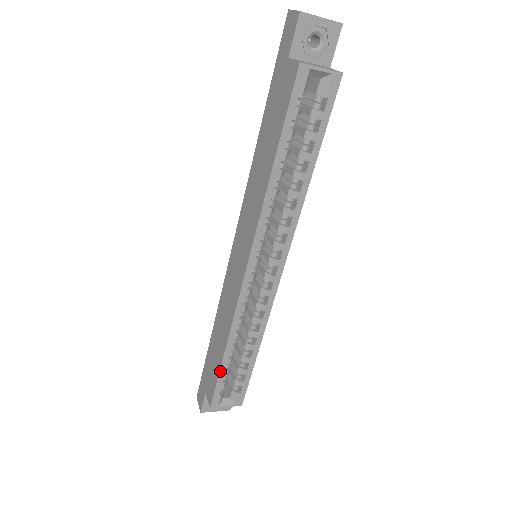
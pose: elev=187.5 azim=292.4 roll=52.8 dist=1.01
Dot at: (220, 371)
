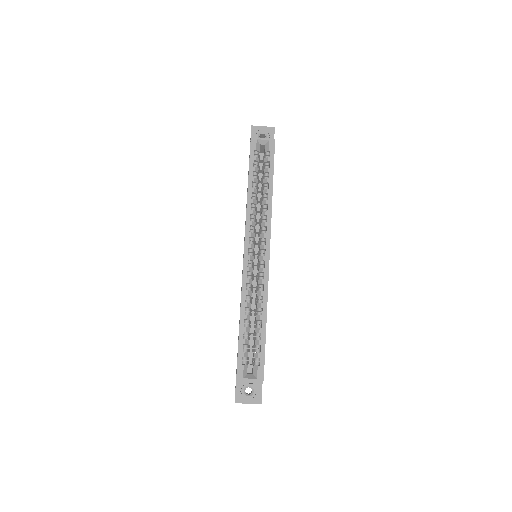
Dot at: (239, 339)
